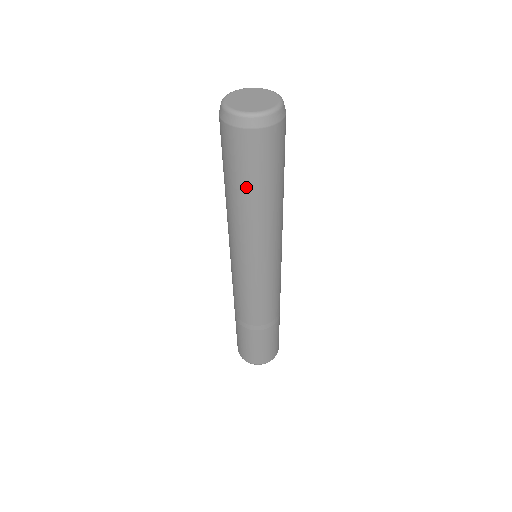
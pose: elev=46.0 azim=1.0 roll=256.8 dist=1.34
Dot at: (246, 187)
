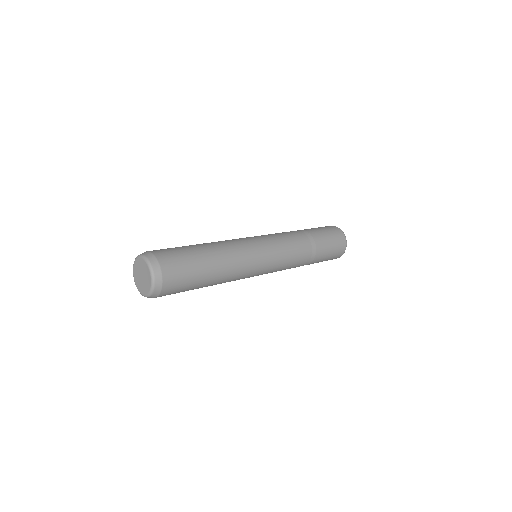
Dot at: occluded
